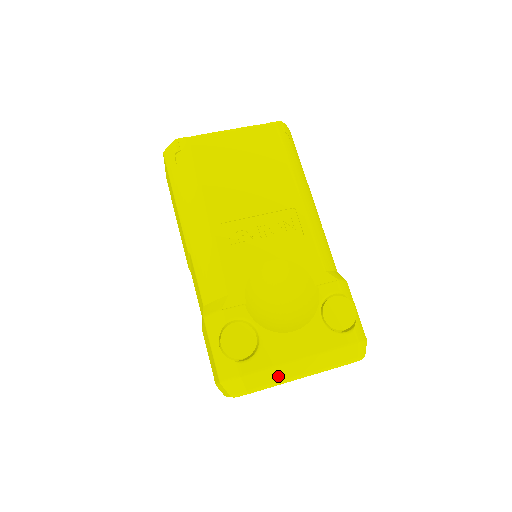
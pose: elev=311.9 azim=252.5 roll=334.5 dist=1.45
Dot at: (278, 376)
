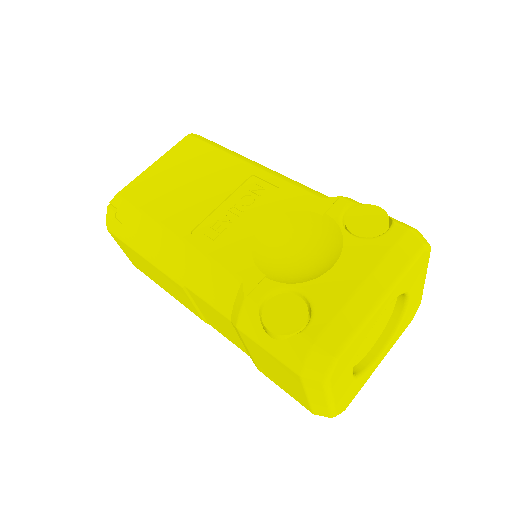
Dot at: (354, 317)
